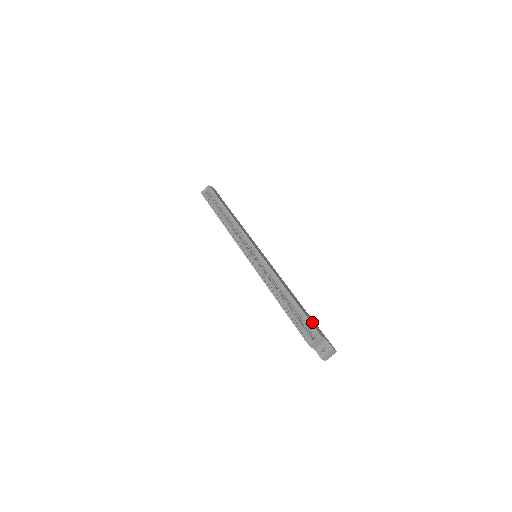
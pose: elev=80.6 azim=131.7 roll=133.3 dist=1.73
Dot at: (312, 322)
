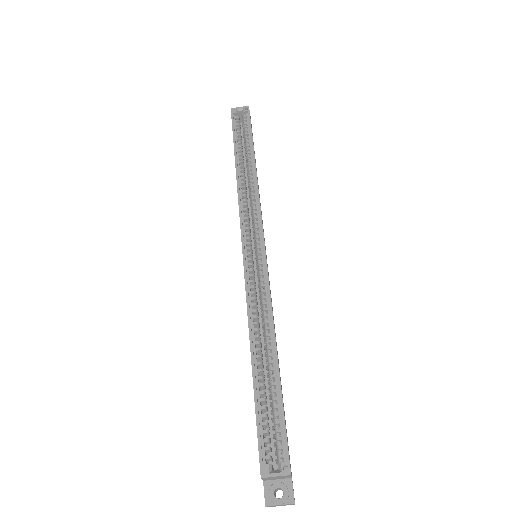
Dot at: occluded
